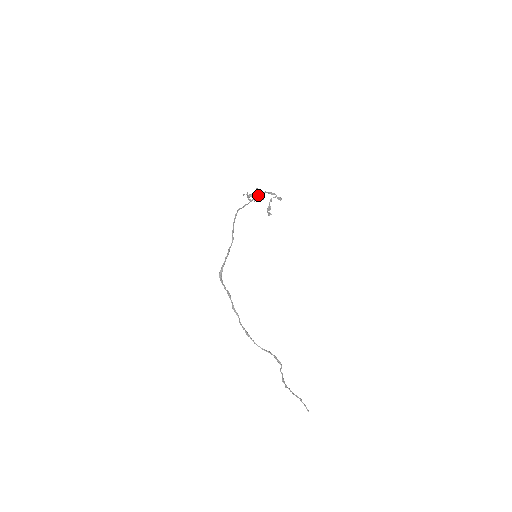
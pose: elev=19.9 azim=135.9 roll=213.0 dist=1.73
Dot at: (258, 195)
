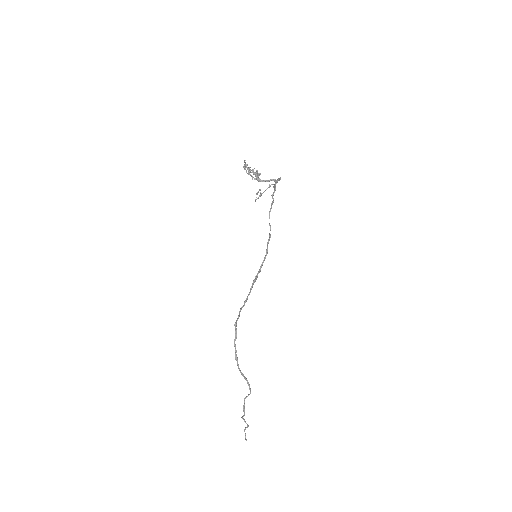
Dot at: (260, 174)
